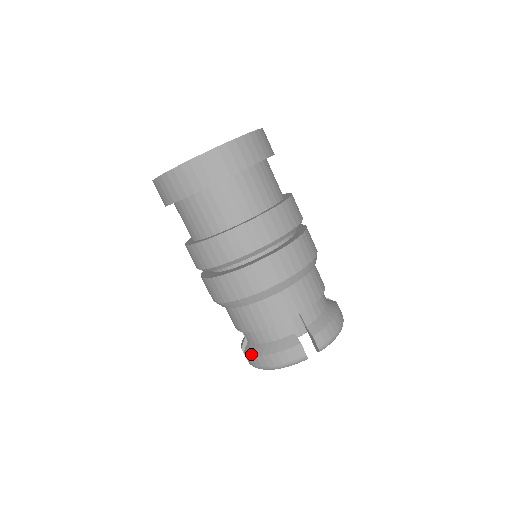
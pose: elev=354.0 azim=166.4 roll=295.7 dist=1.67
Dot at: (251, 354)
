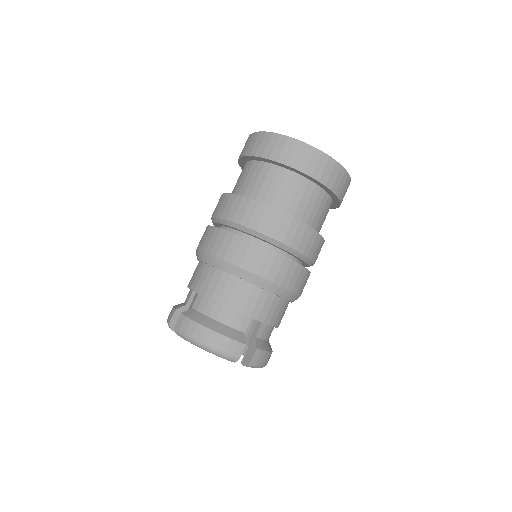
Dot at: (193, 318)
